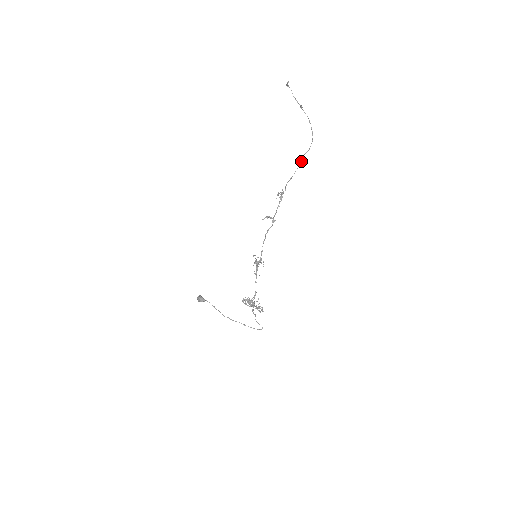
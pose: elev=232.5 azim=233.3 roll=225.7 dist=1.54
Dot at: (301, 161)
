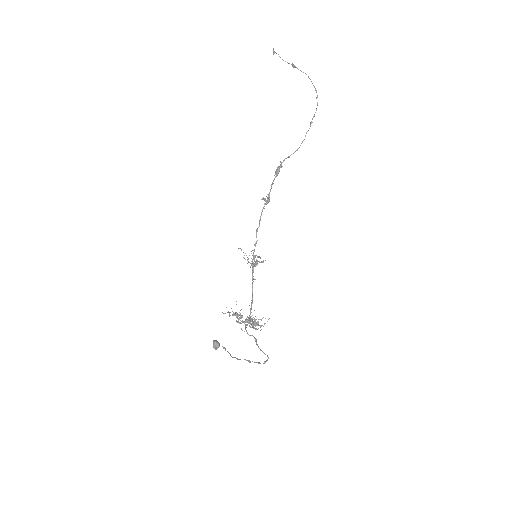
Dot at: occluded
